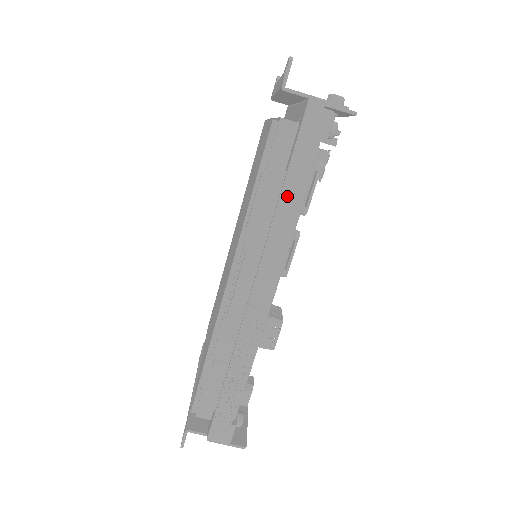
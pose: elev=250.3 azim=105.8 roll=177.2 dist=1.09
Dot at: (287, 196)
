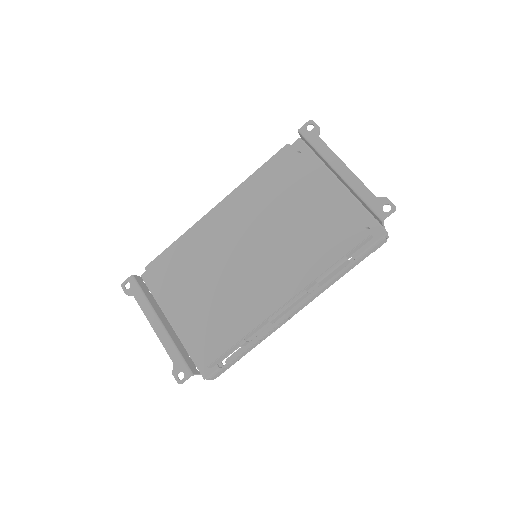
Dot at: (345, 272)
